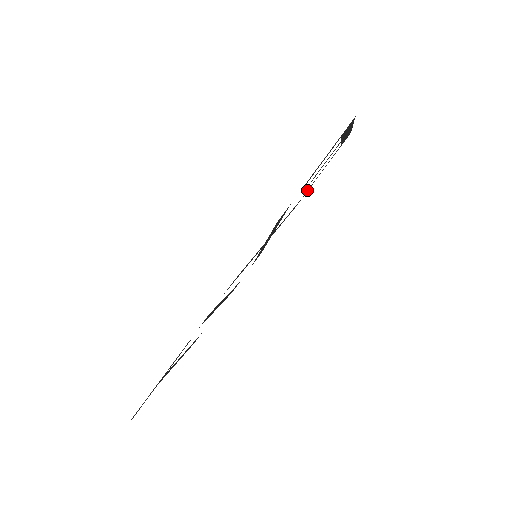
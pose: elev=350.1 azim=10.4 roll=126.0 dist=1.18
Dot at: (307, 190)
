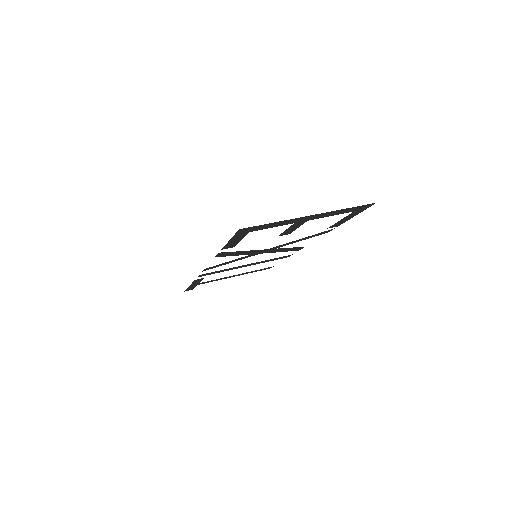
Dot at: occluded
